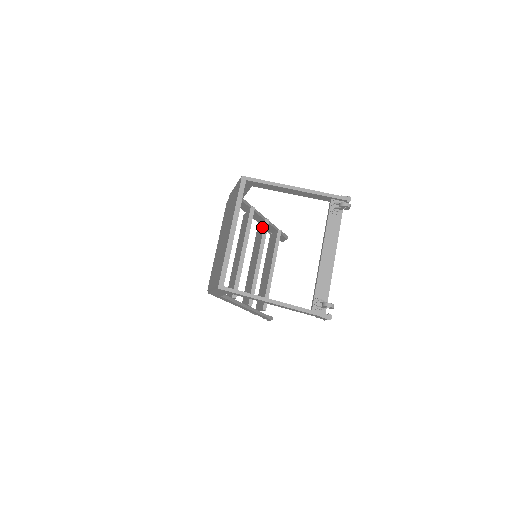
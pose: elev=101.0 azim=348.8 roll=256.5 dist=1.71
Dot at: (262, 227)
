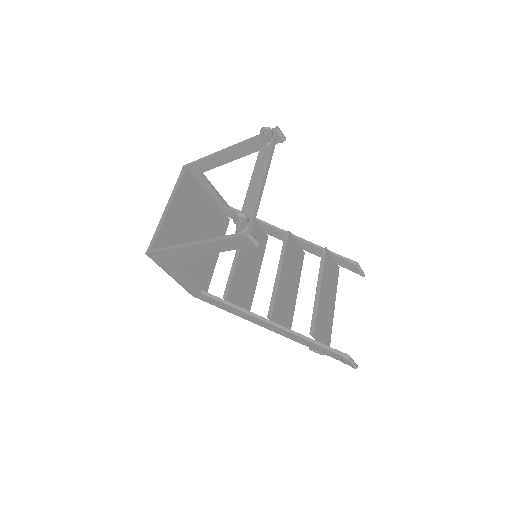
Dot at: occluded
